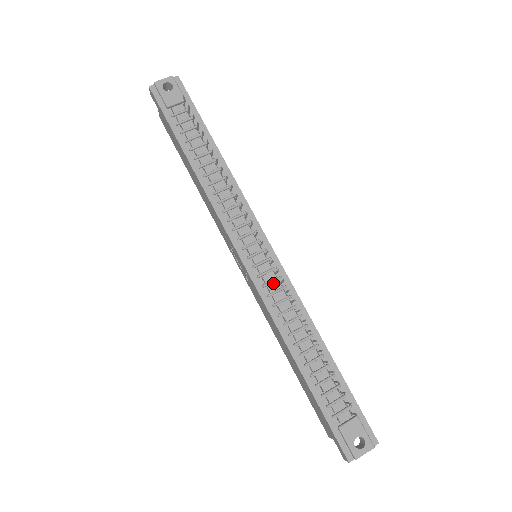
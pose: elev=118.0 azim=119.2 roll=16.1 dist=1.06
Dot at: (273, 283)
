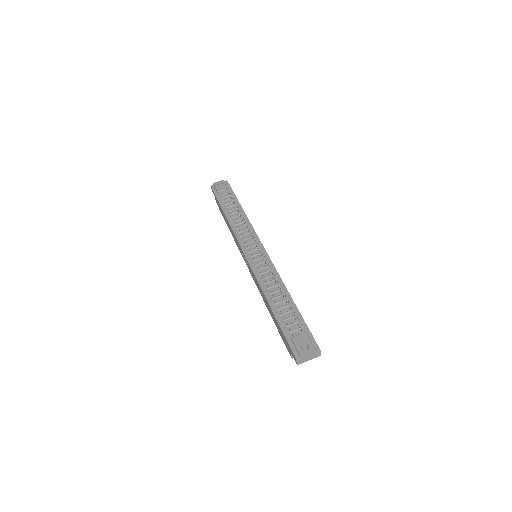
Dot at: (262, 264)
